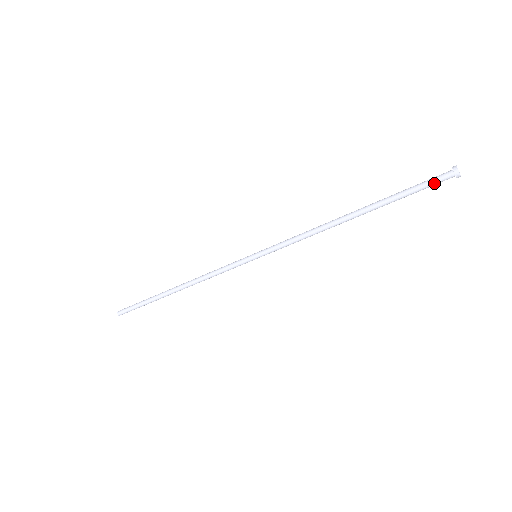
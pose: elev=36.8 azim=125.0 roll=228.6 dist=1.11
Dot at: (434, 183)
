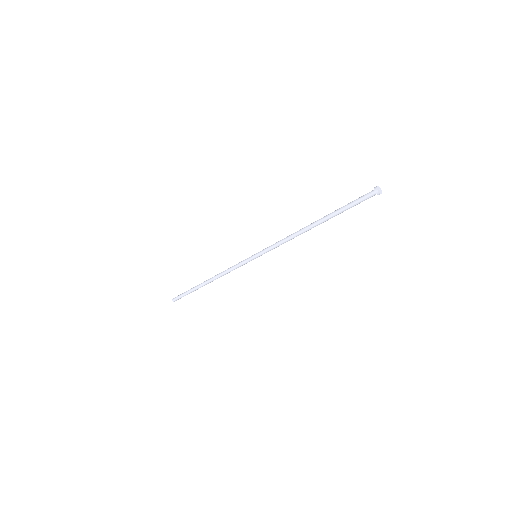
Dot at: (363, 199)
